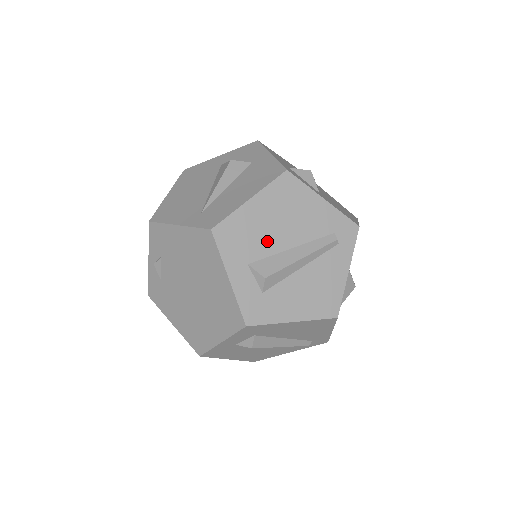
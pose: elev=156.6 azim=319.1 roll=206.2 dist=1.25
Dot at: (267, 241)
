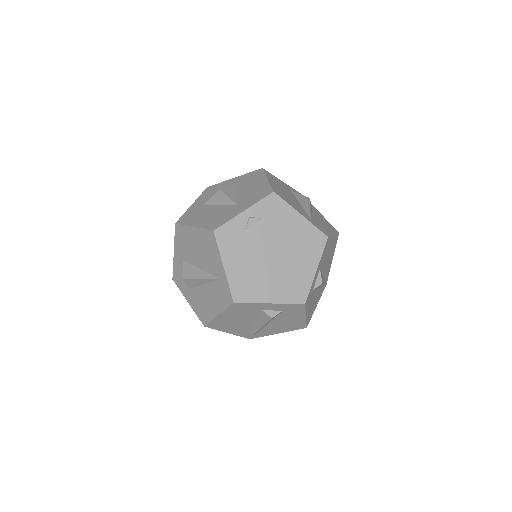
Dot at: occluded
